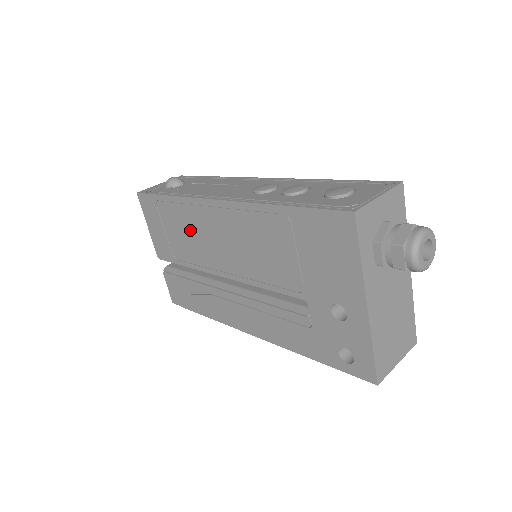
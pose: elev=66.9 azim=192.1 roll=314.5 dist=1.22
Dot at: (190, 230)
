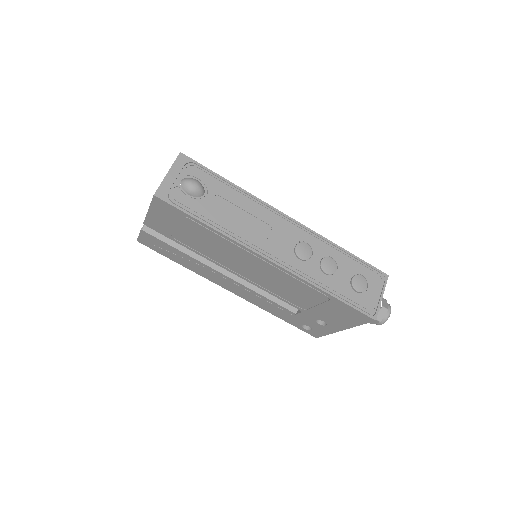
Dot at: (217, 247)
